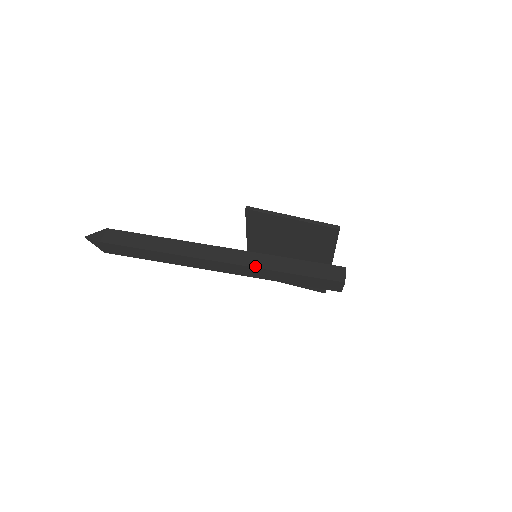
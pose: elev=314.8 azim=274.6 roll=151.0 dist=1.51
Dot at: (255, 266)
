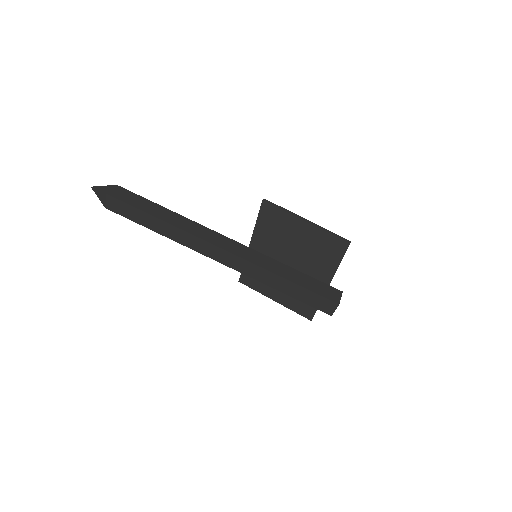
Dot at: (254, 262)
